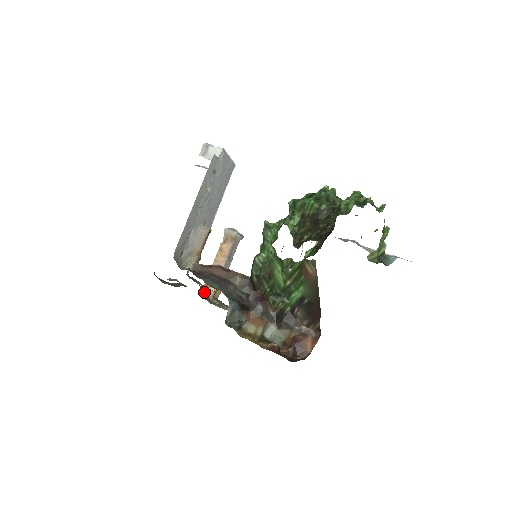
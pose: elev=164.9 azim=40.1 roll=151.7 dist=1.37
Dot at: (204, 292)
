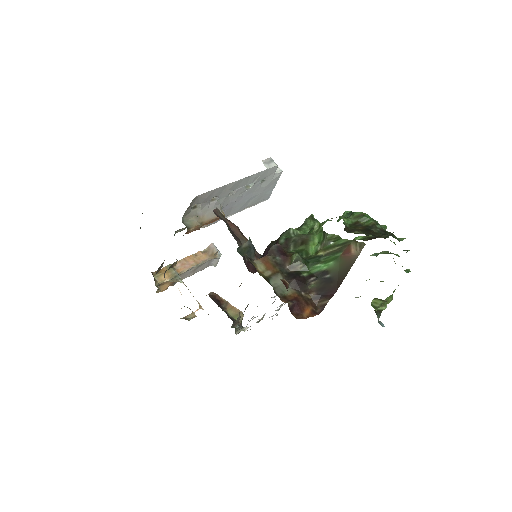
Dot at: (155, 274)
